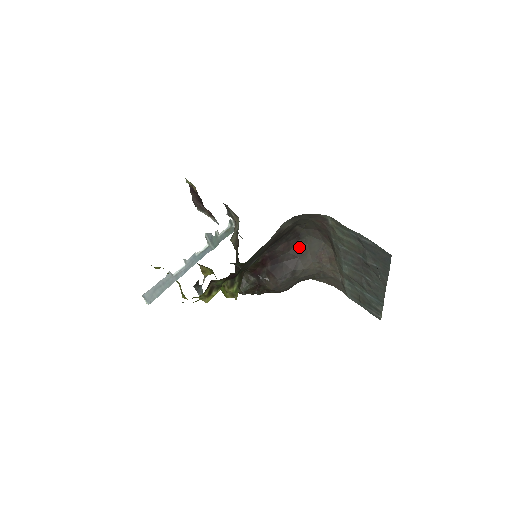
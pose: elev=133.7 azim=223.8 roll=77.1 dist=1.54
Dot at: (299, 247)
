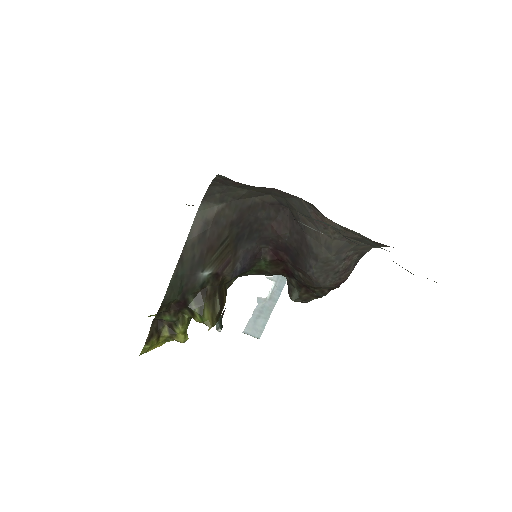
Dot at: (295, 219)
